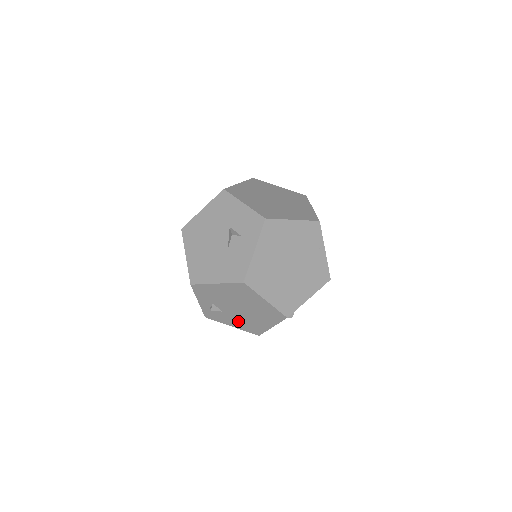
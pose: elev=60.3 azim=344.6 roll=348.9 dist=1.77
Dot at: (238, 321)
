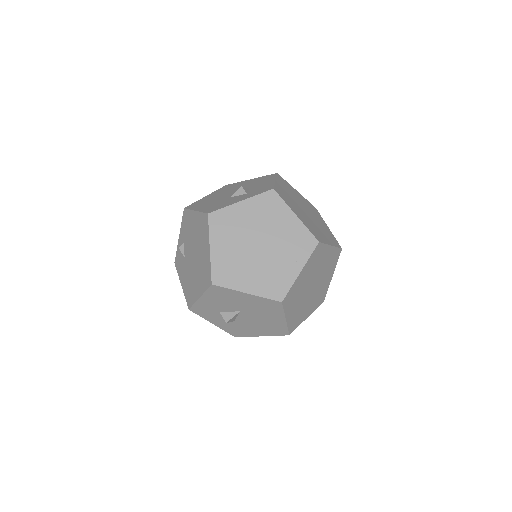
Dot at: (187, 277)
